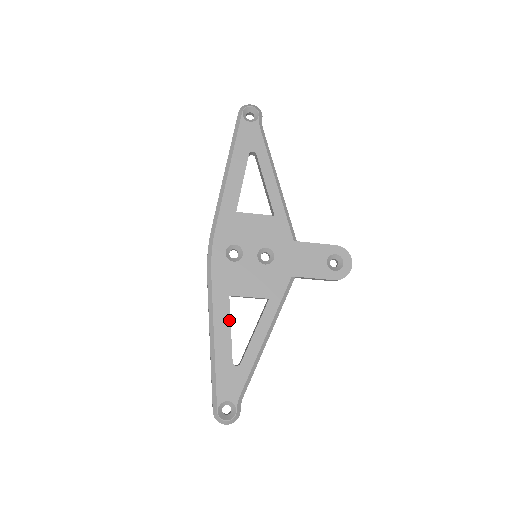
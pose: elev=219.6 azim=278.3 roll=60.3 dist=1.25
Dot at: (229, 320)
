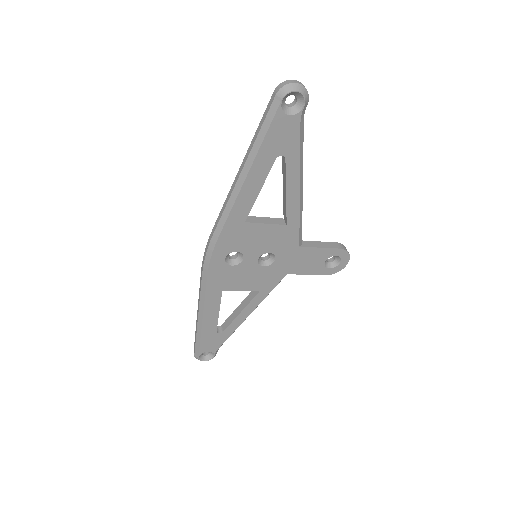
Dot at: (219, 307)
